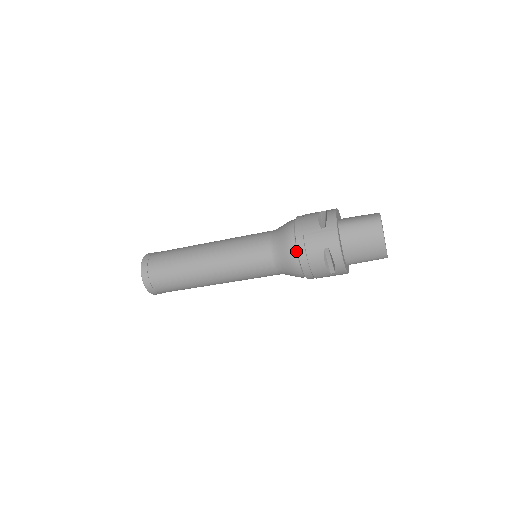
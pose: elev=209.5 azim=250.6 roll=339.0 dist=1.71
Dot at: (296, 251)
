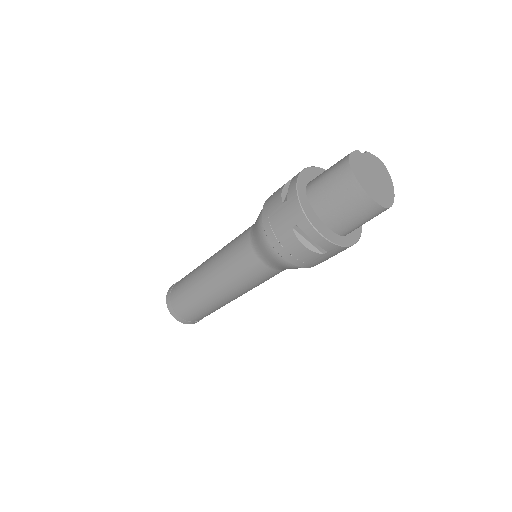
Dot at: (269, 241)
